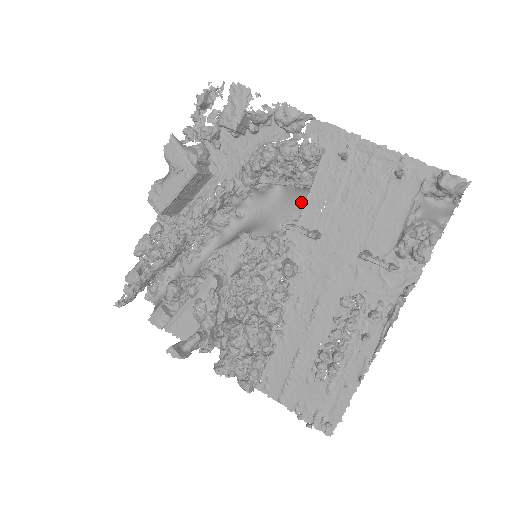
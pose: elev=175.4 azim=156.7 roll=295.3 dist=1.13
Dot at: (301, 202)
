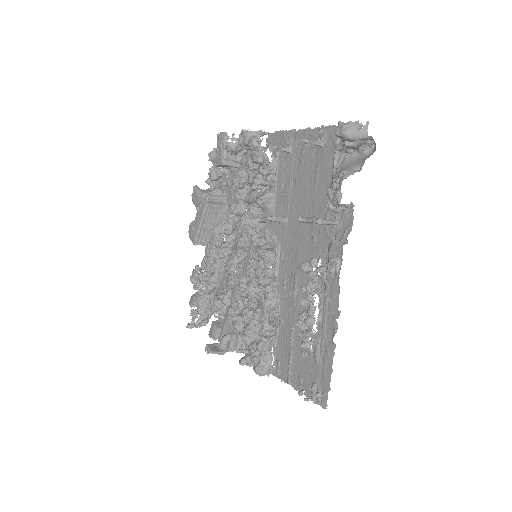
Dot at: occluded
